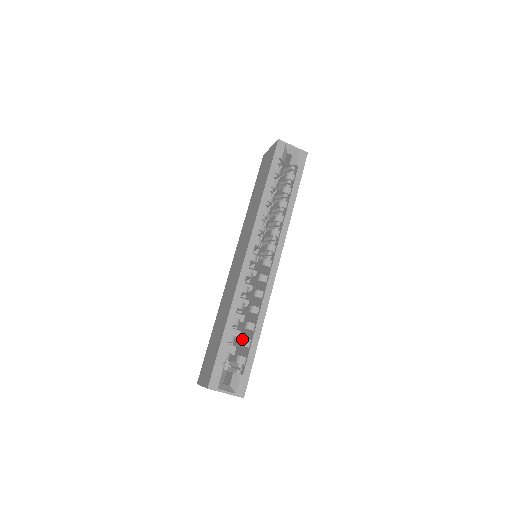
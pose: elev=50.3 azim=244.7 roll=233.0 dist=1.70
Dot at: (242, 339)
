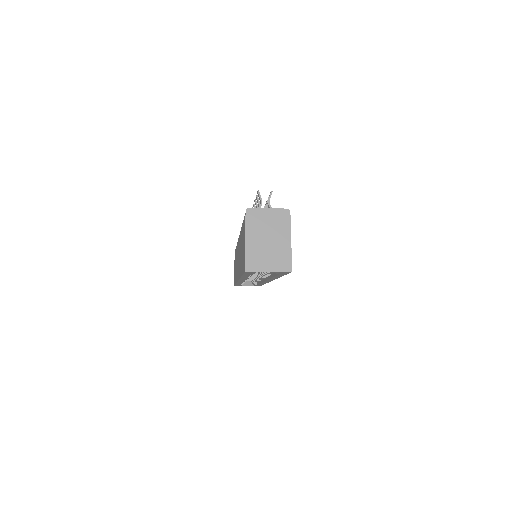
Dot at: (253, 279)
